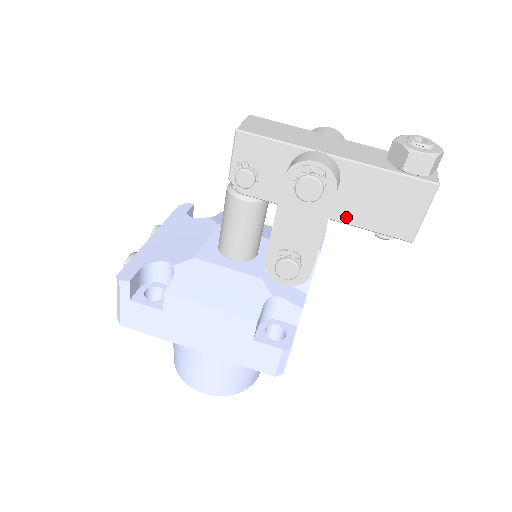
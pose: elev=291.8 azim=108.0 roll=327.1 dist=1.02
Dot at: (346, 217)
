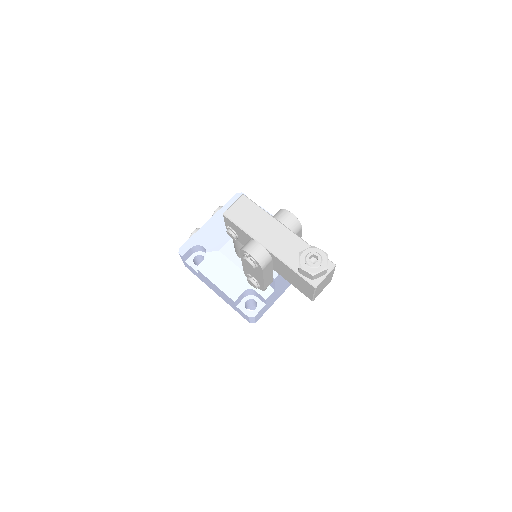
Dot at: (280, 274)
